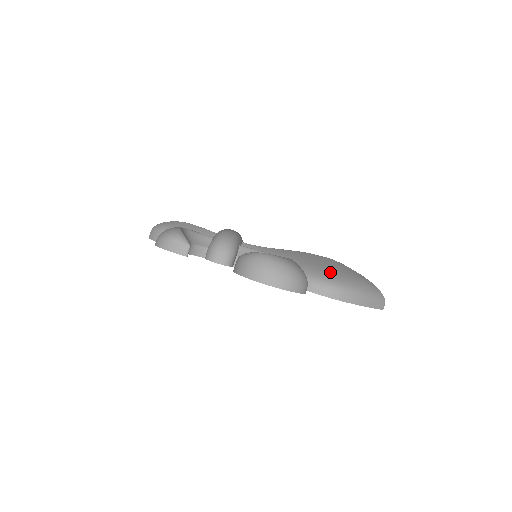
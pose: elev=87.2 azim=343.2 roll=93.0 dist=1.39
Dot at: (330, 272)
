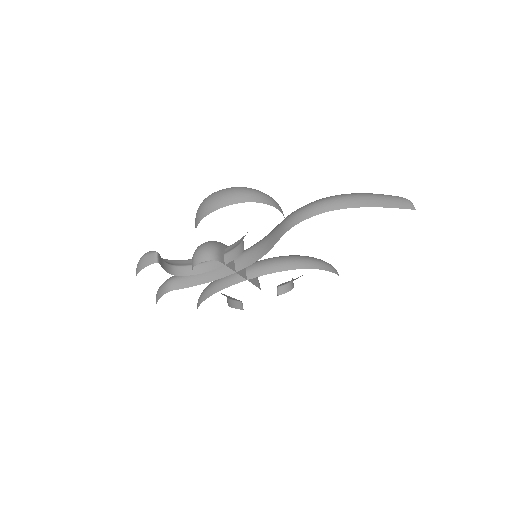
Dot at: occluded
